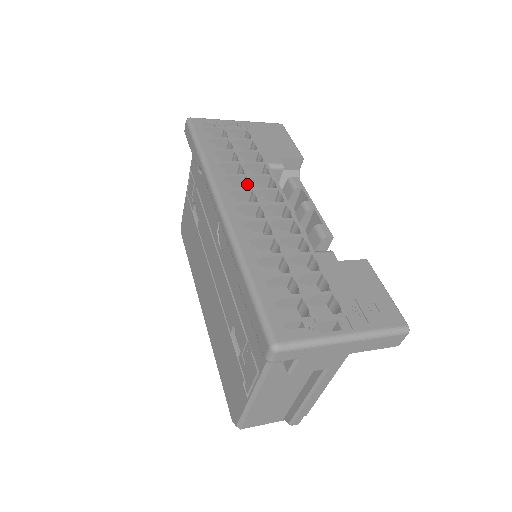
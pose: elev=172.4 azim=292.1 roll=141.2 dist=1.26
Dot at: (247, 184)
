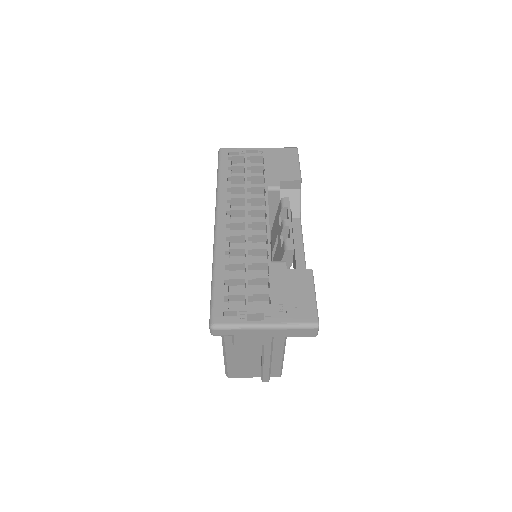
Dot at: (245, 204)
